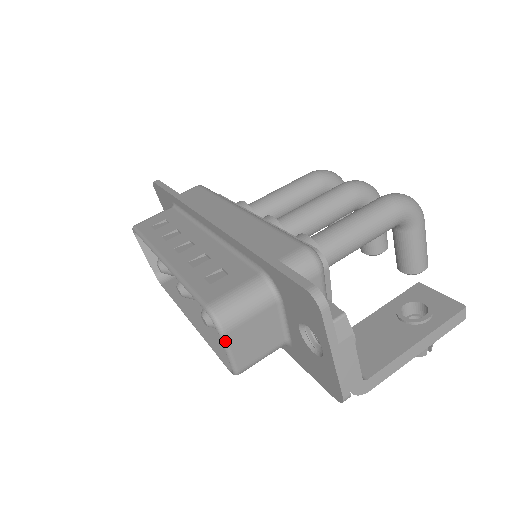
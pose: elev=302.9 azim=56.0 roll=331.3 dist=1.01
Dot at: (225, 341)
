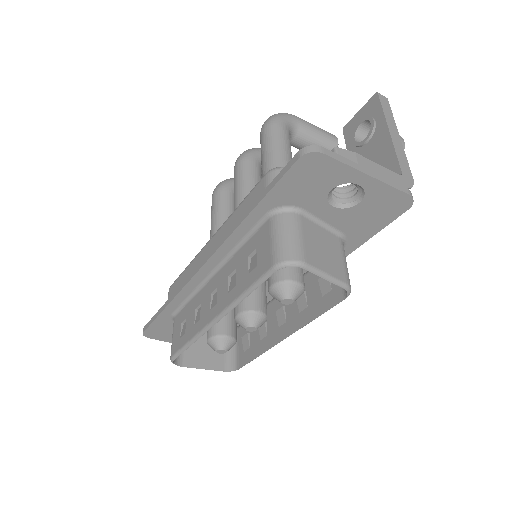
Dot at: (312, 269)
